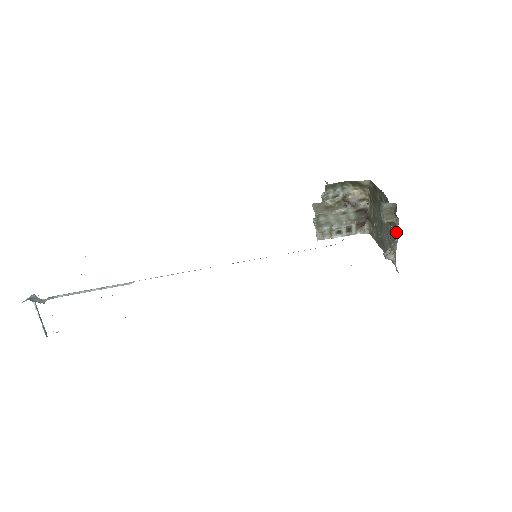
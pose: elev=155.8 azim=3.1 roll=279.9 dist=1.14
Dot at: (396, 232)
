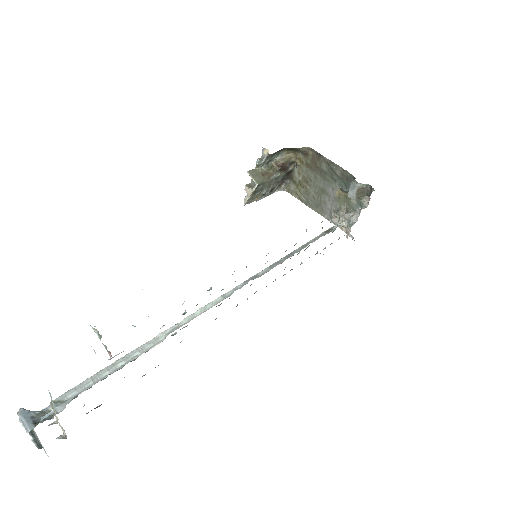
Dot at: (360, 206)
